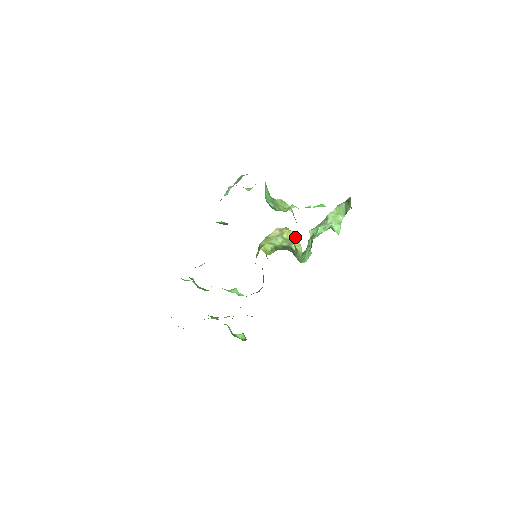
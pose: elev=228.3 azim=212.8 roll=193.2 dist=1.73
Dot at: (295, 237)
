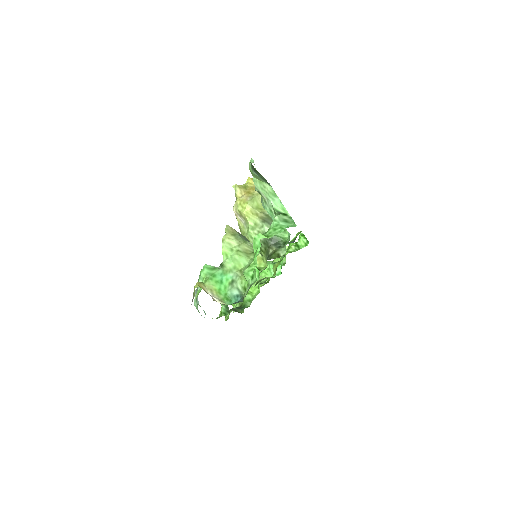
Dot at: (253, 203)
